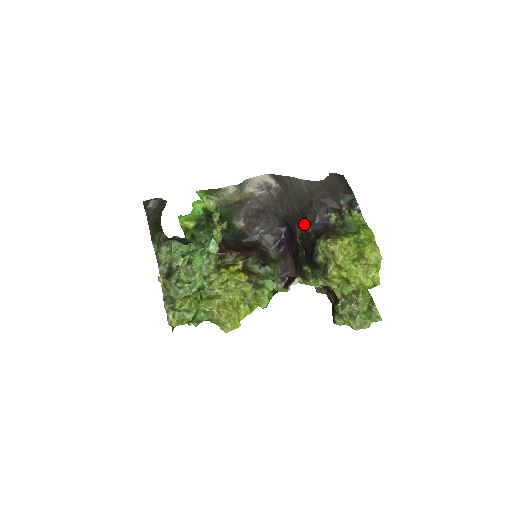
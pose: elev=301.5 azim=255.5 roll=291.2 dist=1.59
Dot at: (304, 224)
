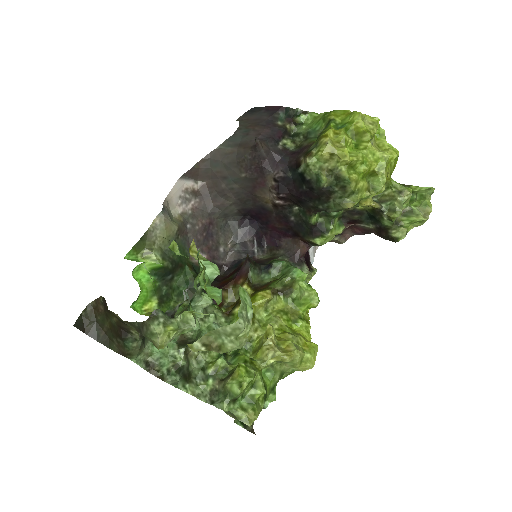
Dot at: (268, 177)
